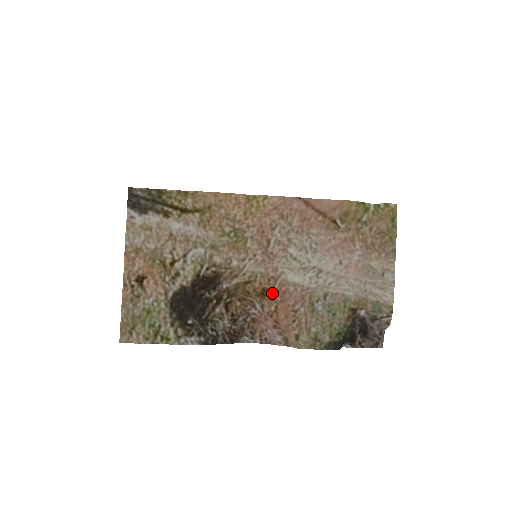
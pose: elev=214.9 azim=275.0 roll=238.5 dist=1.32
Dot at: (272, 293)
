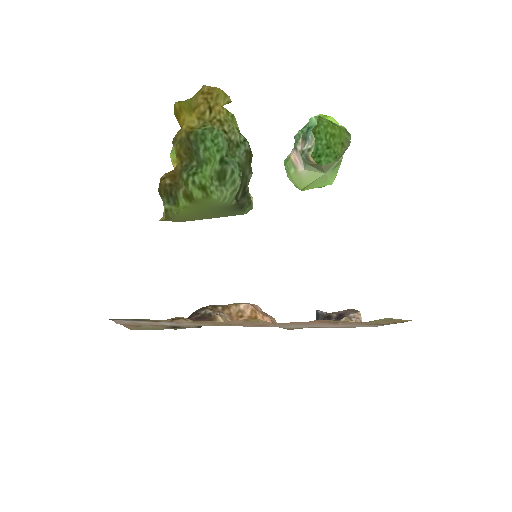
Dot at: occluded
